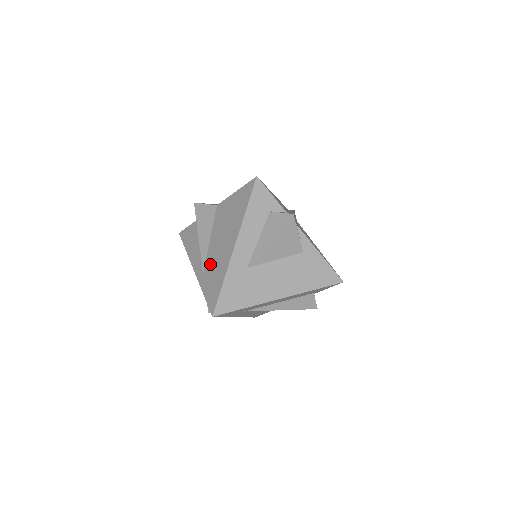
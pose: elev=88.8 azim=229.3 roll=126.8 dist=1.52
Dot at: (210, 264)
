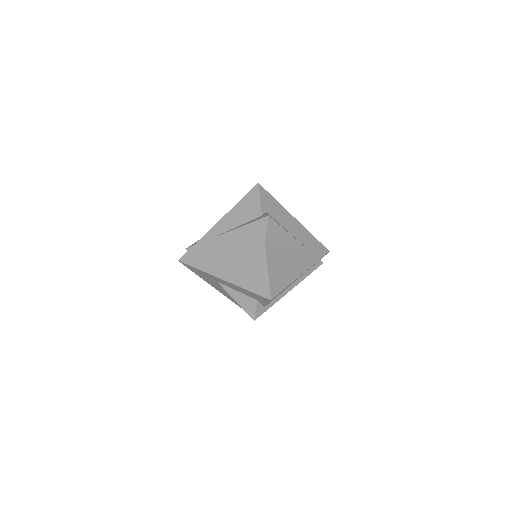
Dot at: (216, 248)
